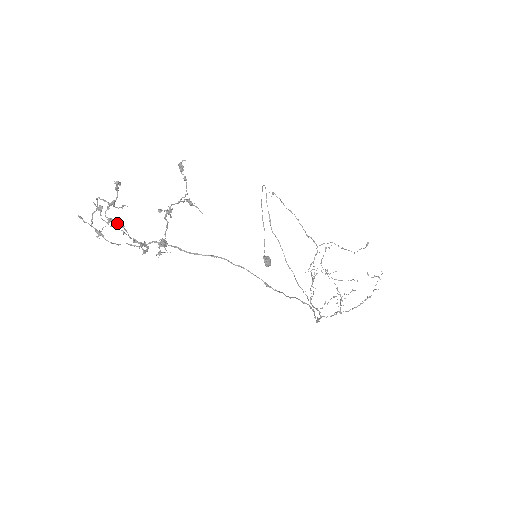
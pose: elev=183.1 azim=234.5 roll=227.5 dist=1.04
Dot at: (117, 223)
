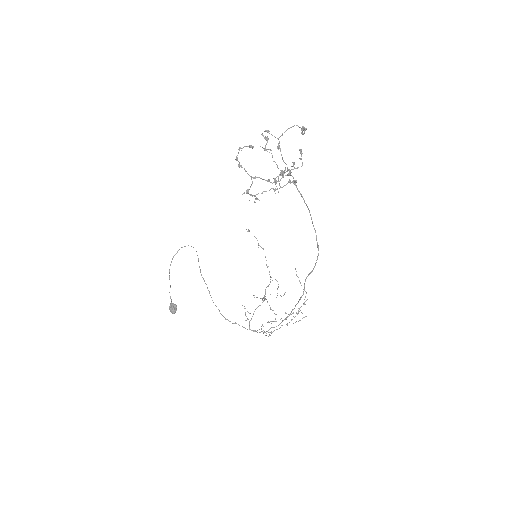
Dot at: (239, 162)
